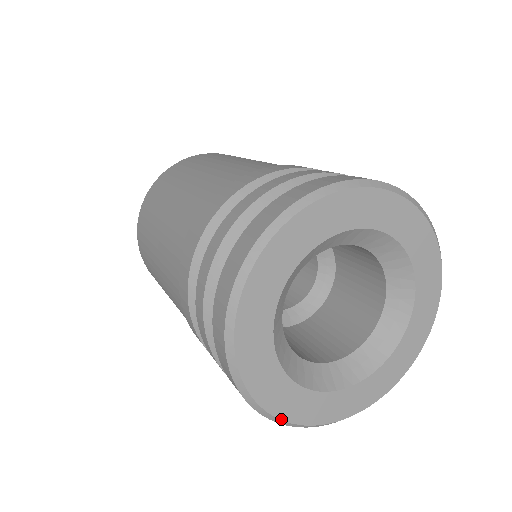
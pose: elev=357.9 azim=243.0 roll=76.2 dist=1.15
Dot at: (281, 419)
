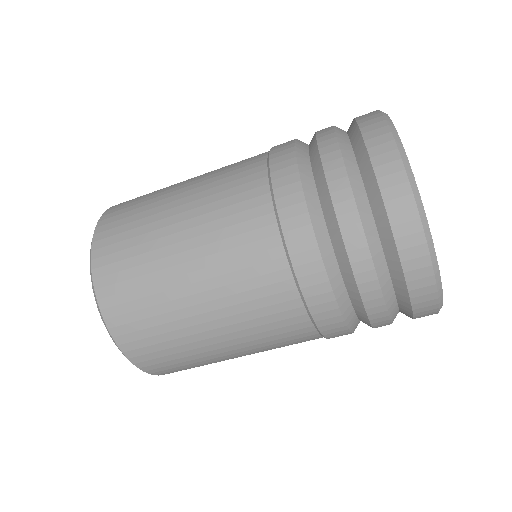
Dot at: occluded
